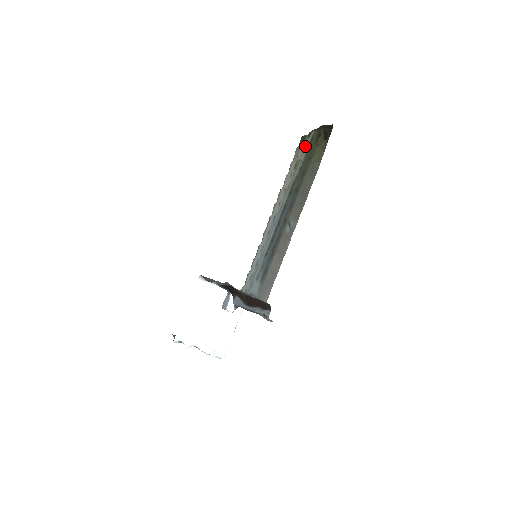
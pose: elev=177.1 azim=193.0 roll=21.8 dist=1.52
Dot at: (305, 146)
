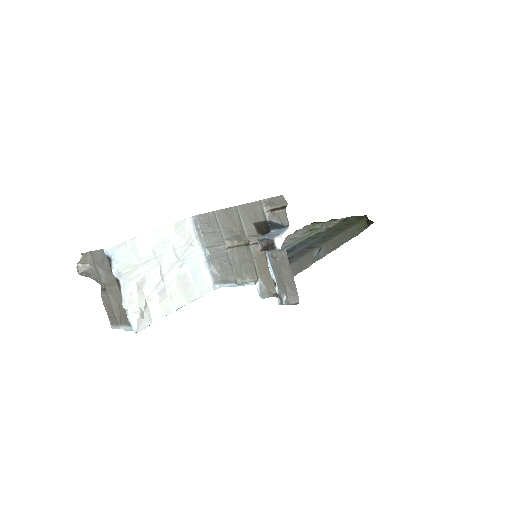
Dot at: (328, 223)
